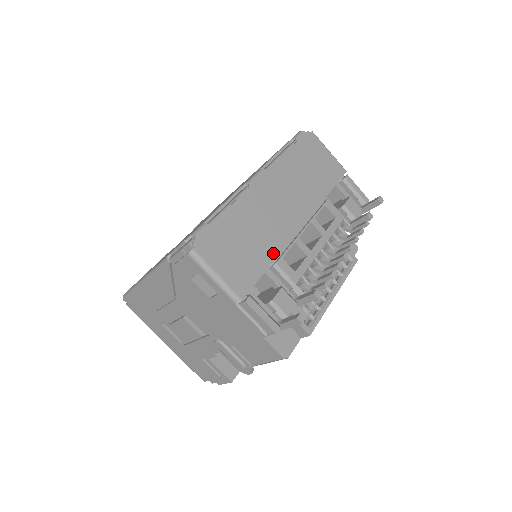
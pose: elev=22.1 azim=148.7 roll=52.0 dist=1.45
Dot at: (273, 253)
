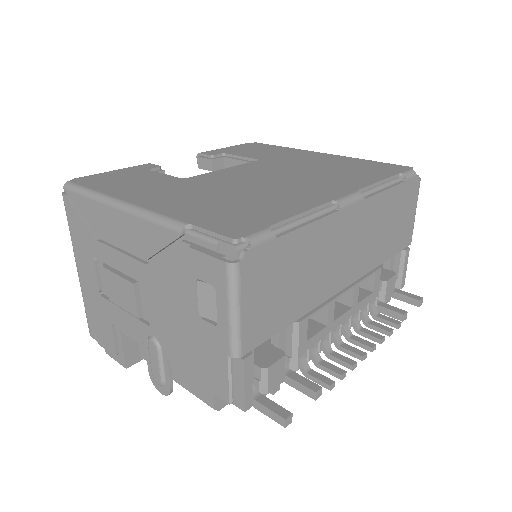
Dot at: (305, 308)
